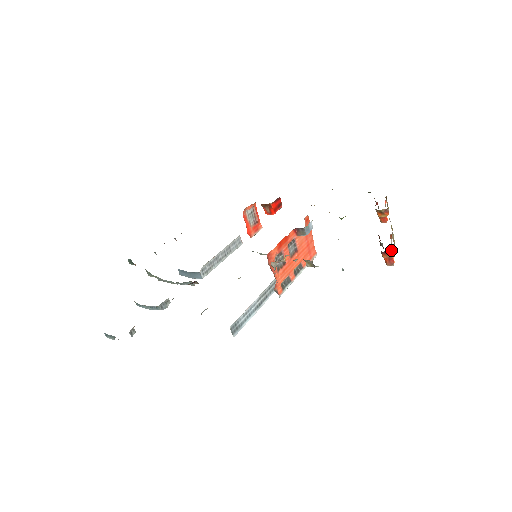
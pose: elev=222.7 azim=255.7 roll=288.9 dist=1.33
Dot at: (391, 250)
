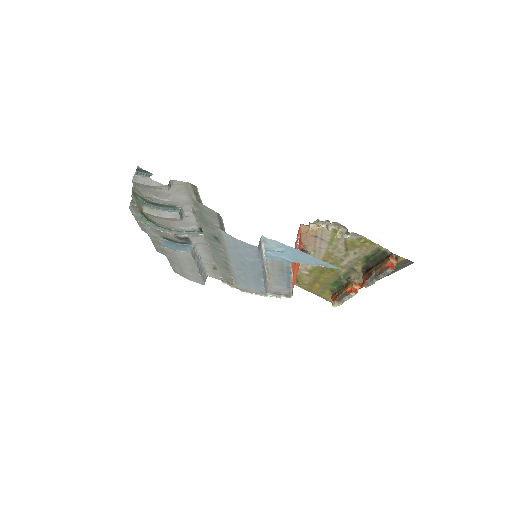
Dot at: (396, 256)
